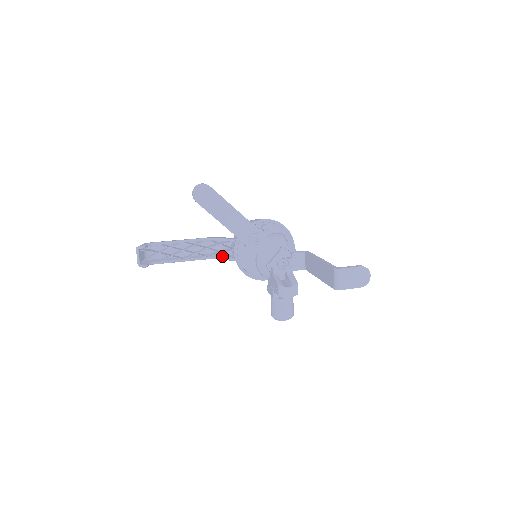
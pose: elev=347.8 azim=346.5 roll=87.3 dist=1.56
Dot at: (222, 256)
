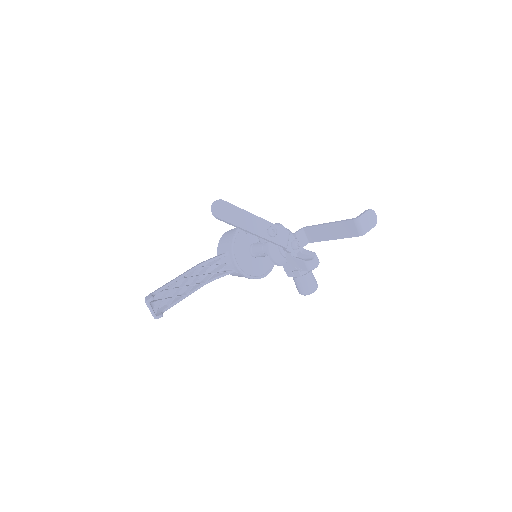
Dot at: (217, 275)
